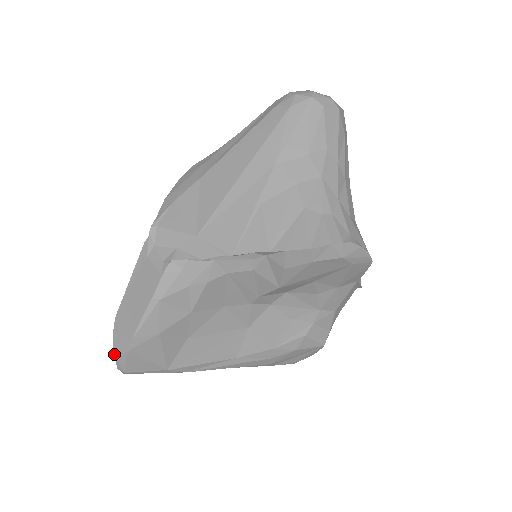
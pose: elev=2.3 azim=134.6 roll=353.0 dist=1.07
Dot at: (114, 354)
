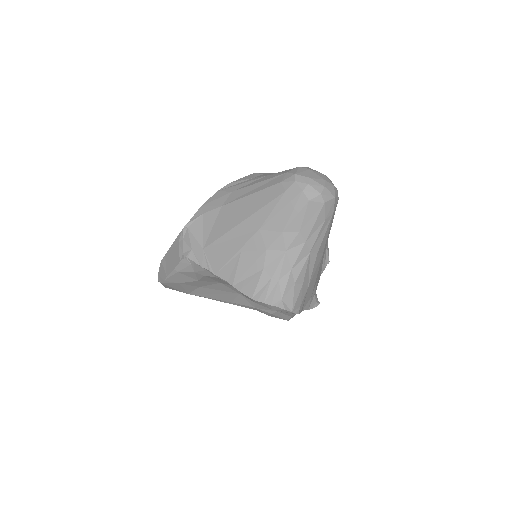
Dot at: (158, 278)
